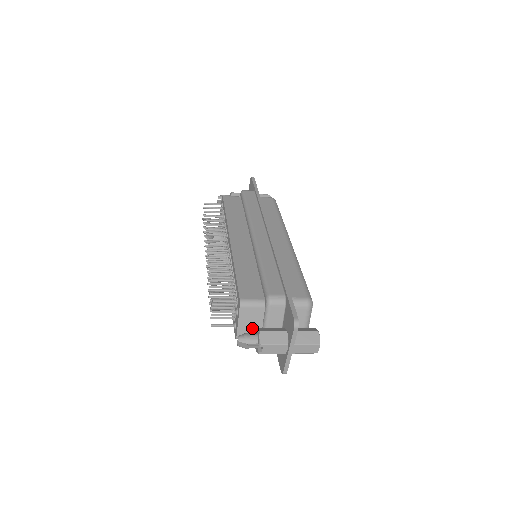
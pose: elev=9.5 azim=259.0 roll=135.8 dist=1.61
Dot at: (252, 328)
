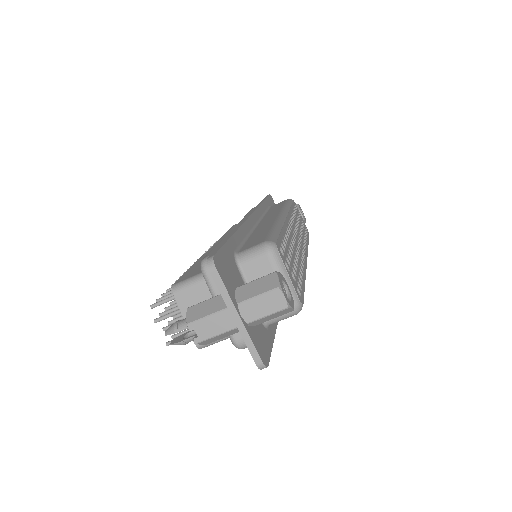
Dot at: occluded
